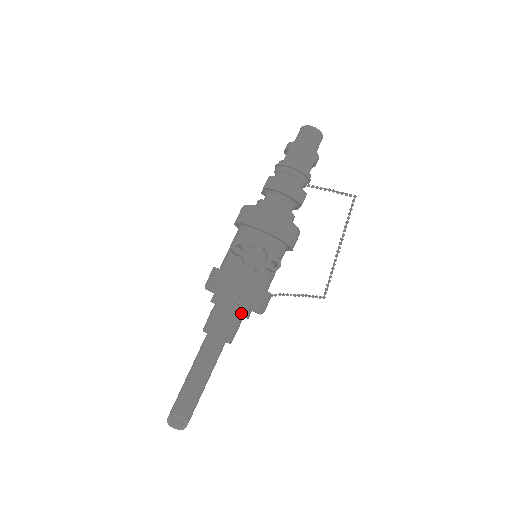
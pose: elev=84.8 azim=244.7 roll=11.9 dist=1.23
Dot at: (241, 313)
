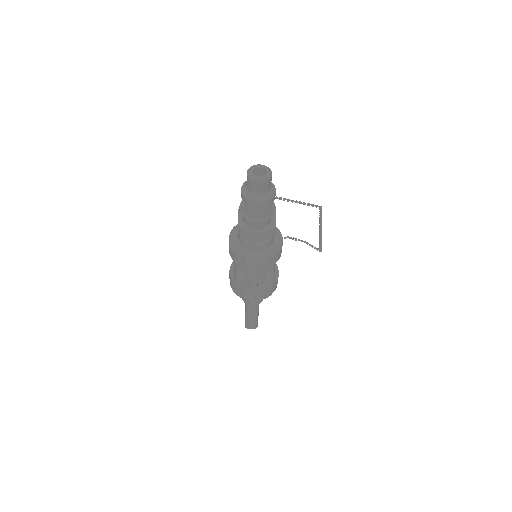
Dot at: occluded
